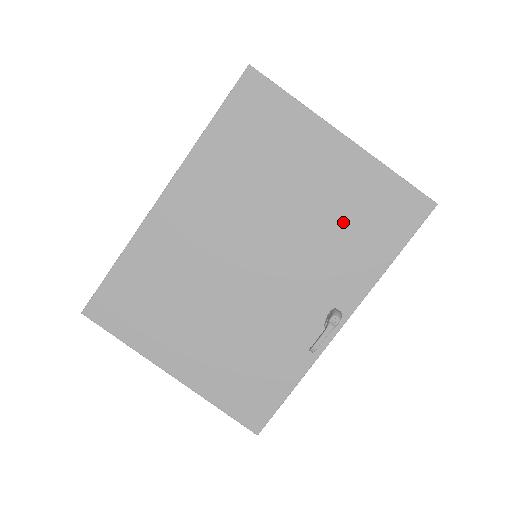
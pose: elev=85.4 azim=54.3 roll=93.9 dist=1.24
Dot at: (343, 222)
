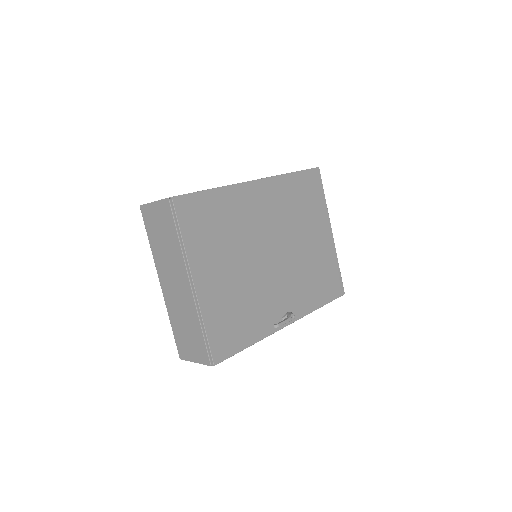
Dot at: (314, 270)
